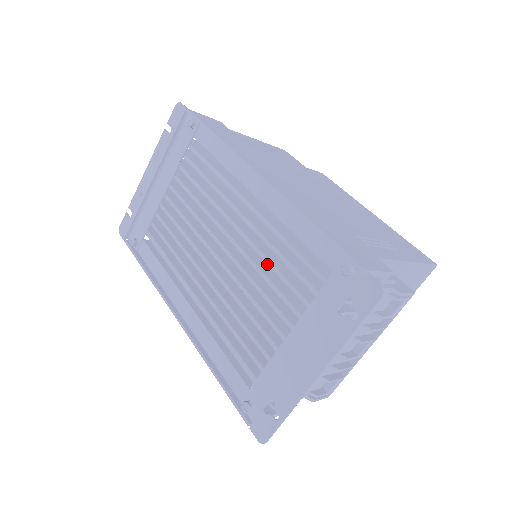
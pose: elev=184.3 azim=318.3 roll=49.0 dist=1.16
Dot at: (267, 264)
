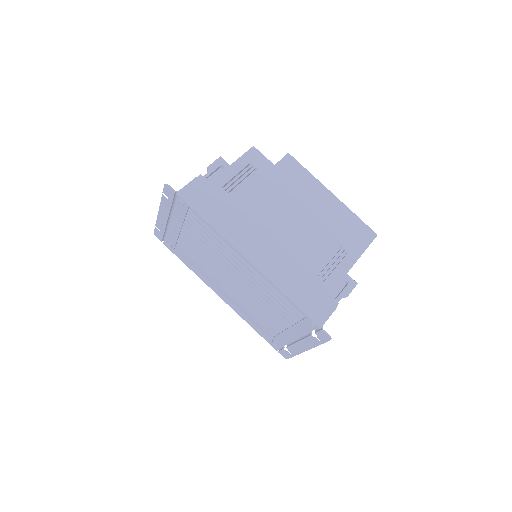
Dot at: occluded
